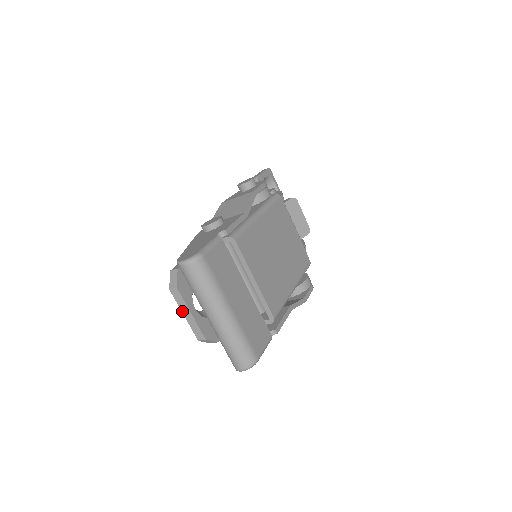
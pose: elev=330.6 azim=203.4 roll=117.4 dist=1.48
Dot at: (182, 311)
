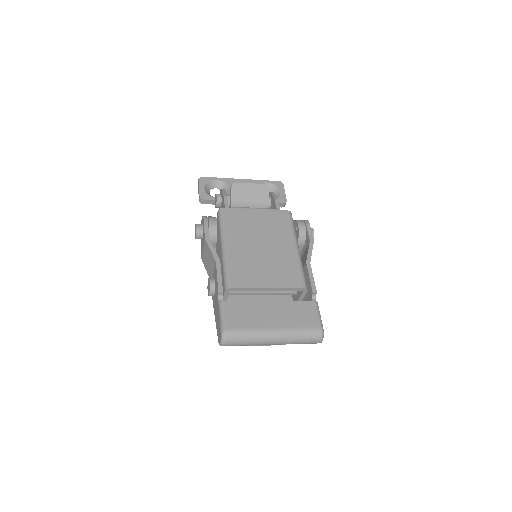
Dot at: occluded
